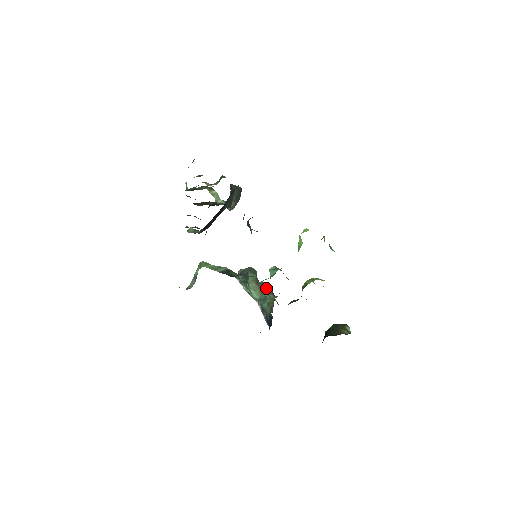
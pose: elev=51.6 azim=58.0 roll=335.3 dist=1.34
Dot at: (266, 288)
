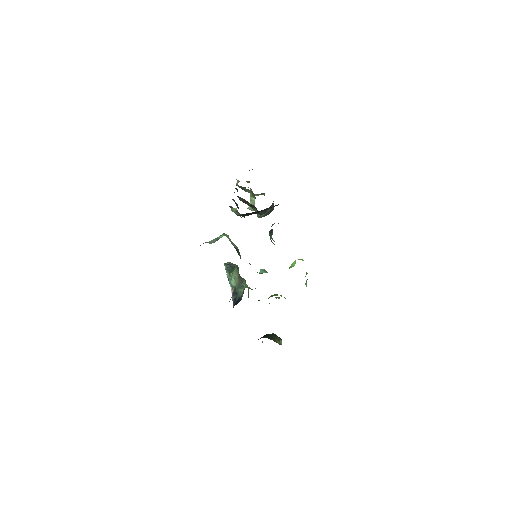
Dot at: (243, 283)
